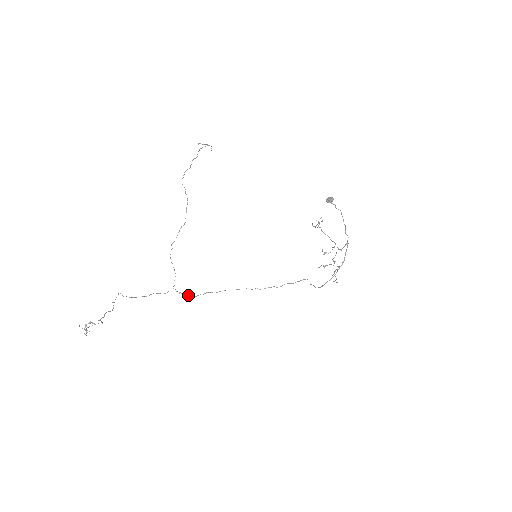
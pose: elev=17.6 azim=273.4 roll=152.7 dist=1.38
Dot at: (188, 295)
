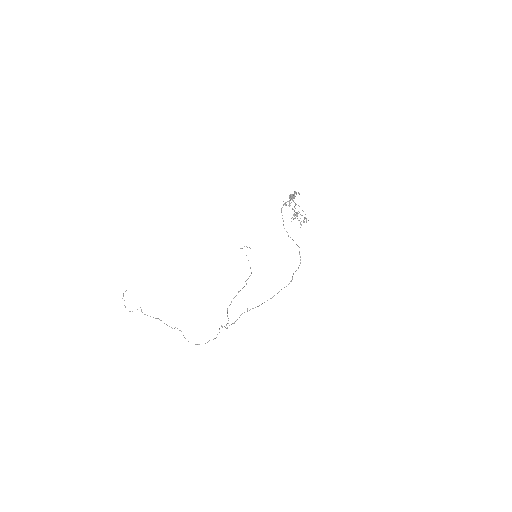
Dot at: occluded
